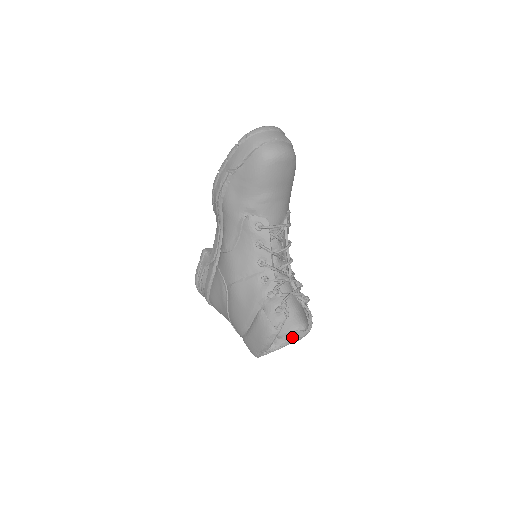
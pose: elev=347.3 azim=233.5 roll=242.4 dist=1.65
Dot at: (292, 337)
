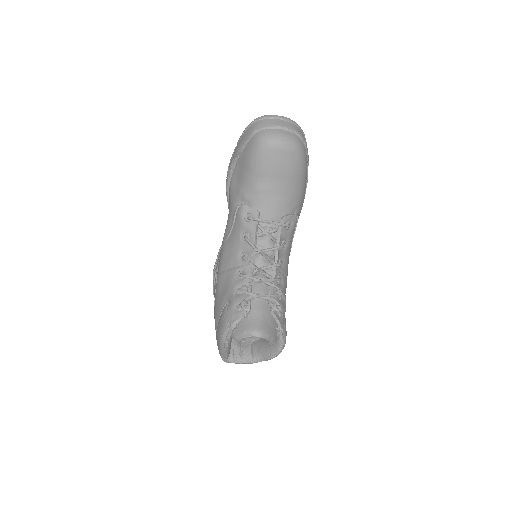
Dot at: (266, 352)
